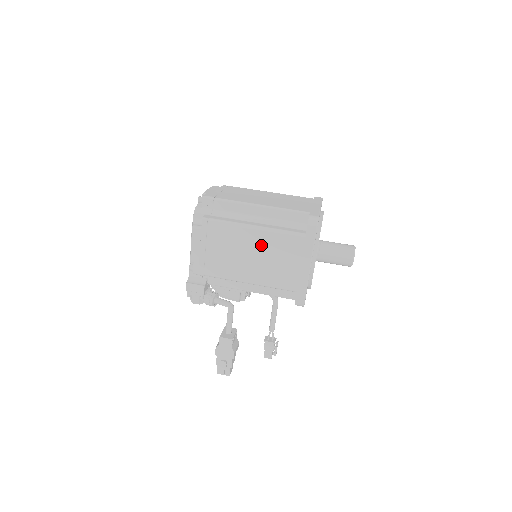
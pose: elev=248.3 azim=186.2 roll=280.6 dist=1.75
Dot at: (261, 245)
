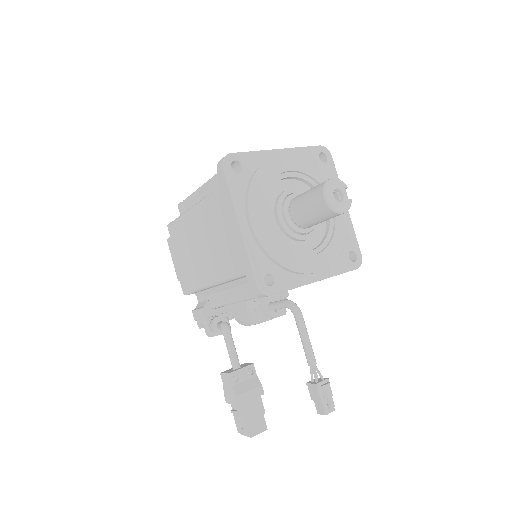
Dot at: (202, 226)
